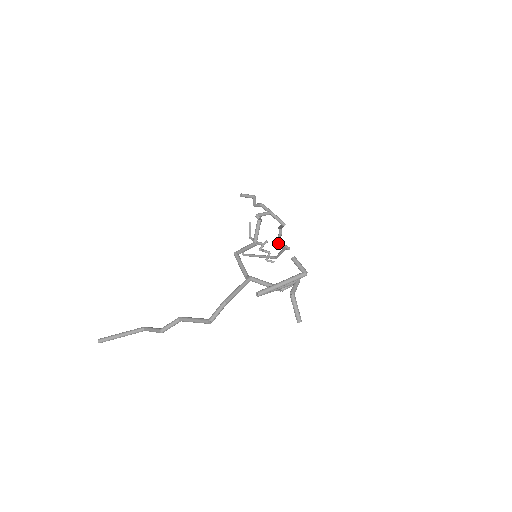
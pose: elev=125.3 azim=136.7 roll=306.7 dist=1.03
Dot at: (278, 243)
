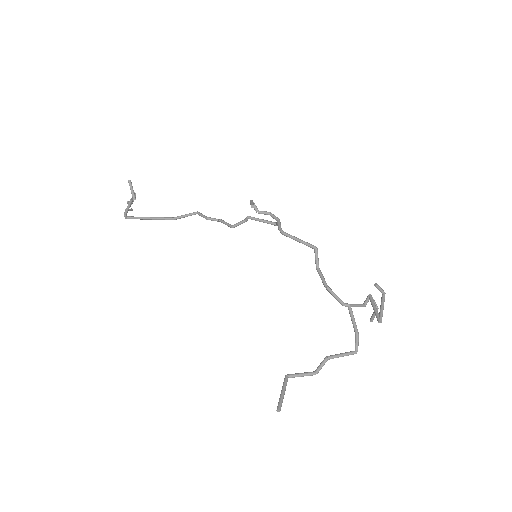
Dot at: occluded
